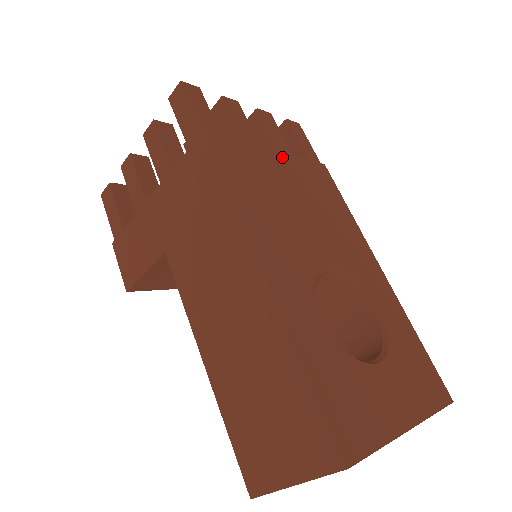
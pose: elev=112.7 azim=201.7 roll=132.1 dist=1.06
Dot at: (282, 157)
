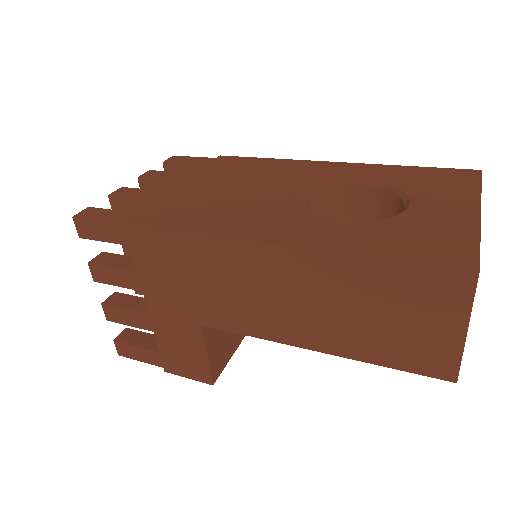
Dot at: (190, 181)
